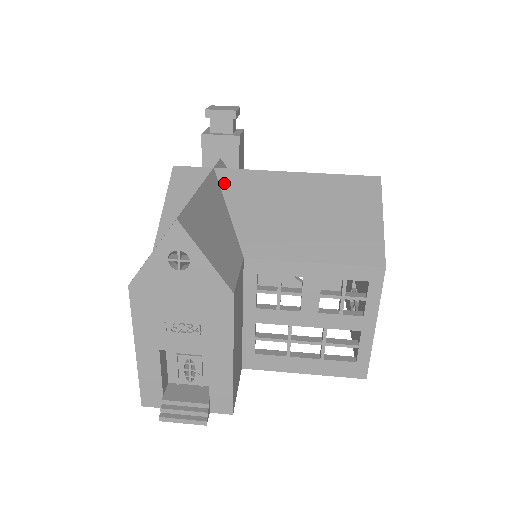
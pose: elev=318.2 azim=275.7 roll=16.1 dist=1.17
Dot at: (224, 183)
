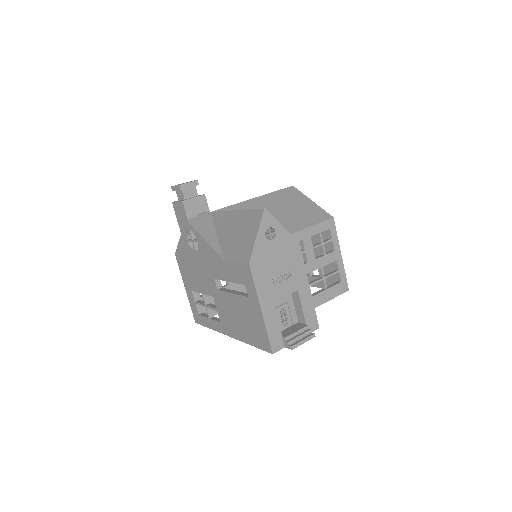
Dot at: occluded
